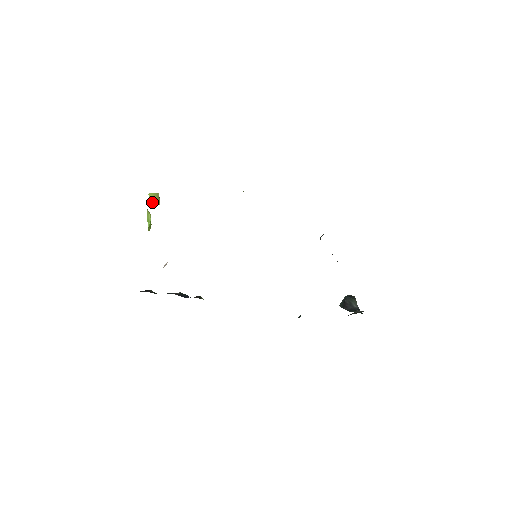
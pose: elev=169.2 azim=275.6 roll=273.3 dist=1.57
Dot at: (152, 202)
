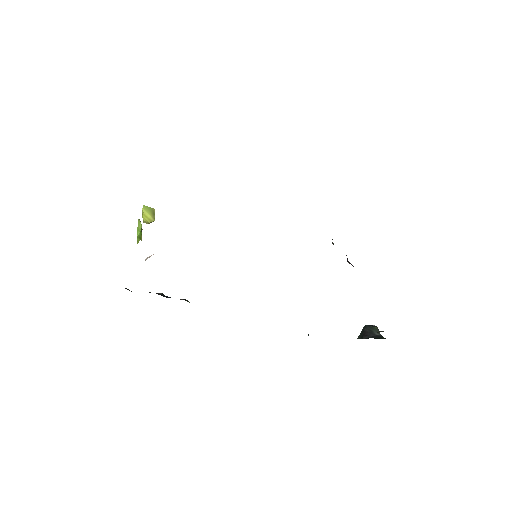
Dot at: (146, 216)
